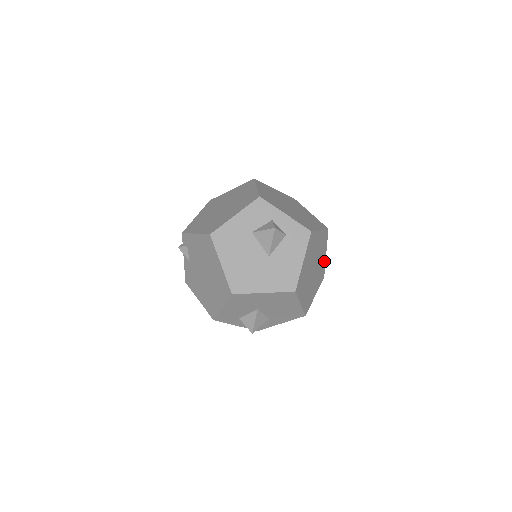
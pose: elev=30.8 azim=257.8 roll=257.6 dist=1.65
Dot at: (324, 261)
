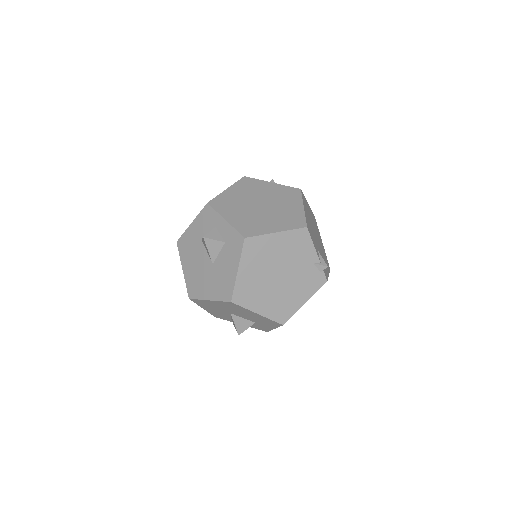
Dot at: (315, 264)
